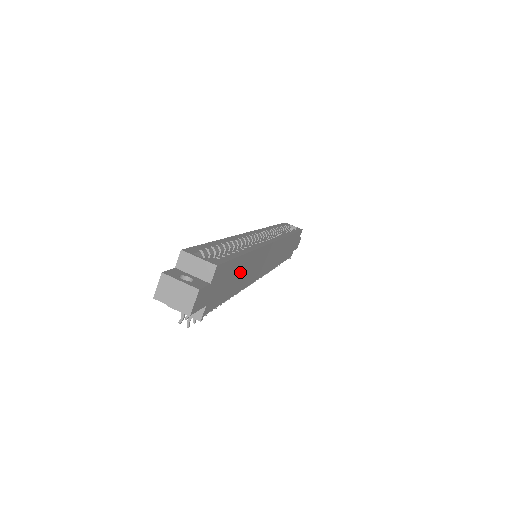
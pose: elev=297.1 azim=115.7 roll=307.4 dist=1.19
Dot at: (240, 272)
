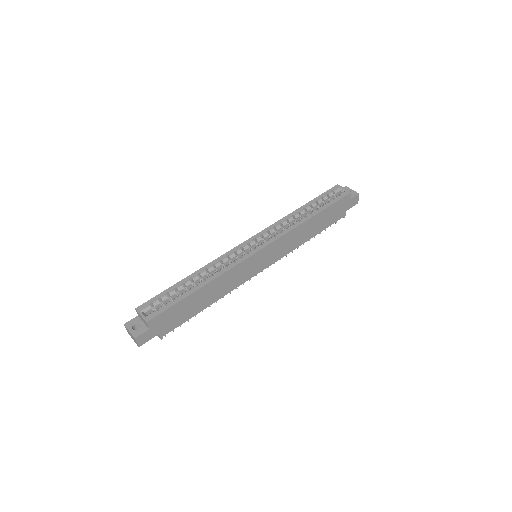
Dot at: (200, 299)
